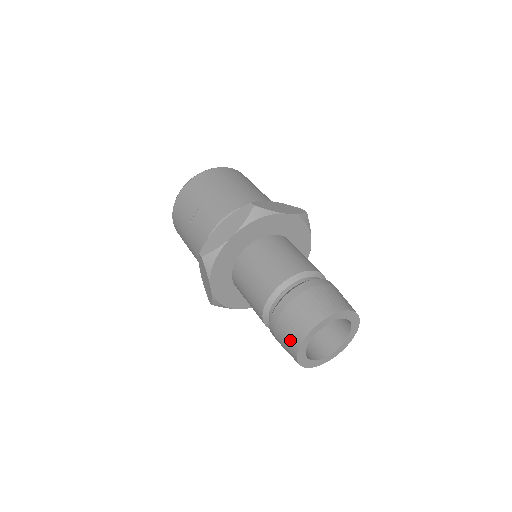
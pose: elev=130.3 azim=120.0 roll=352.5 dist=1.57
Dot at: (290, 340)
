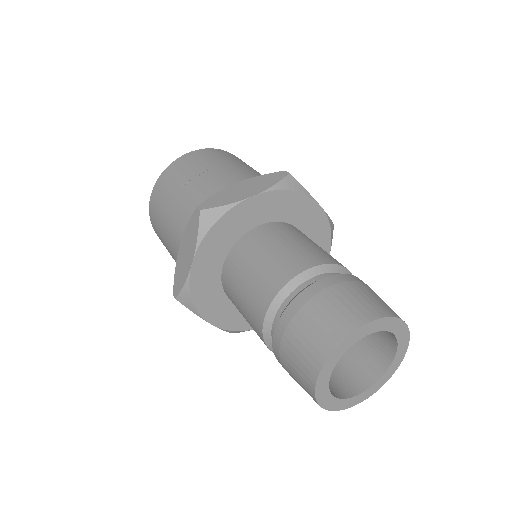
Dot at: (316, 341)
